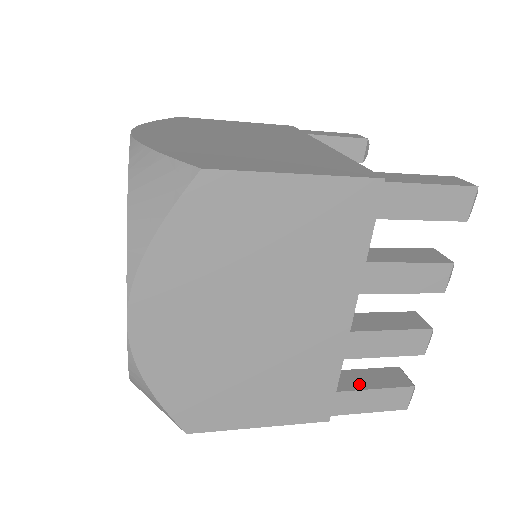
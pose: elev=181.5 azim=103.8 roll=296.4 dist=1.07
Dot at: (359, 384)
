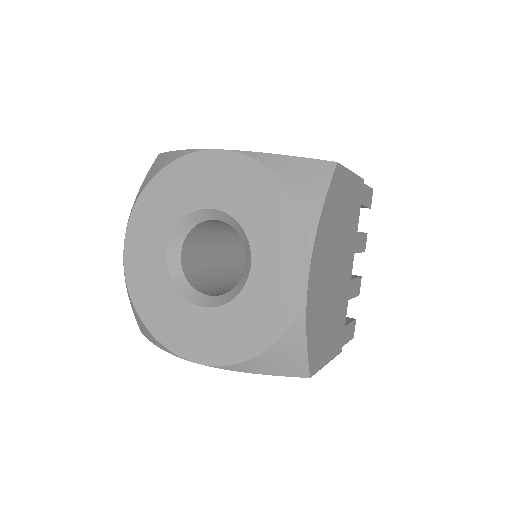
Dot at: occluded
